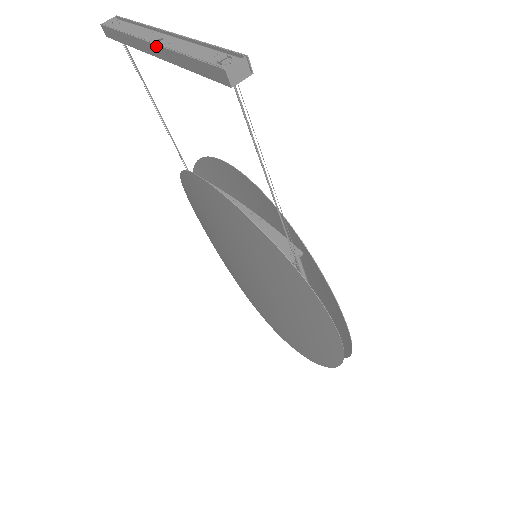
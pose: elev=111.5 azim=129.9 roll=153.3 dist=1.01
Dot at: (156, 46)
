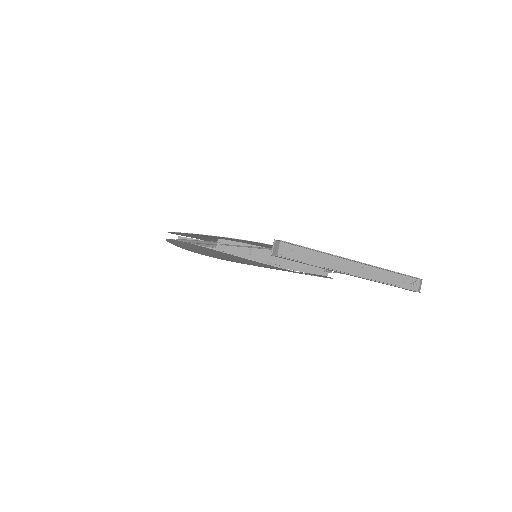
Dot at: occluded
